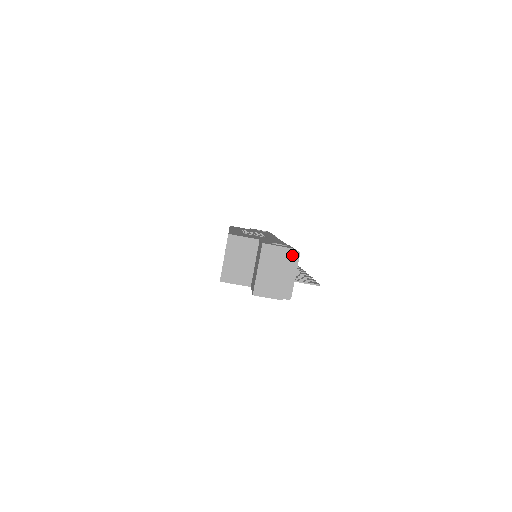
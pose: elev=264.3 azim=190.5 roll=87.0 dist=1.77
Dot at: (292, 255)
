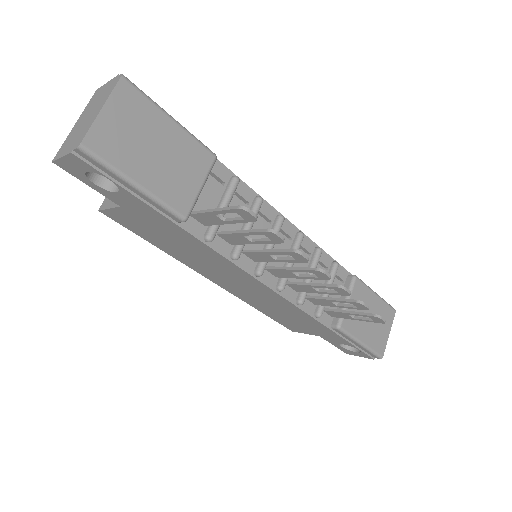
Dot at: (113, 83)
